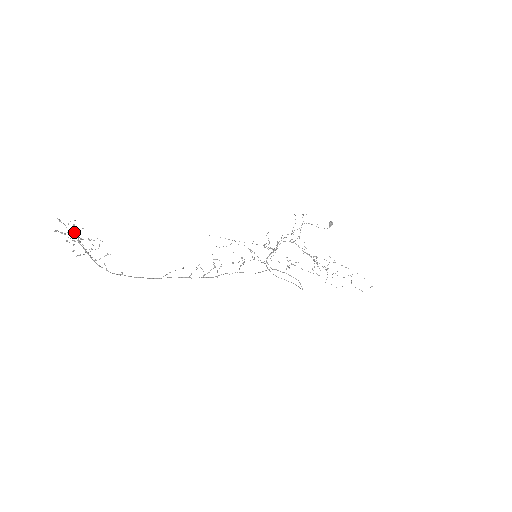
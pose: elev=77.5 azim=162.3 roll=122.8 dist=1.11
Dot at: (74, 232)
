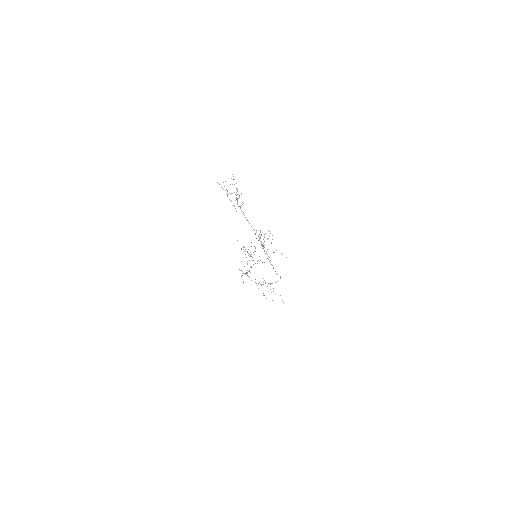
Dot at: occluded
